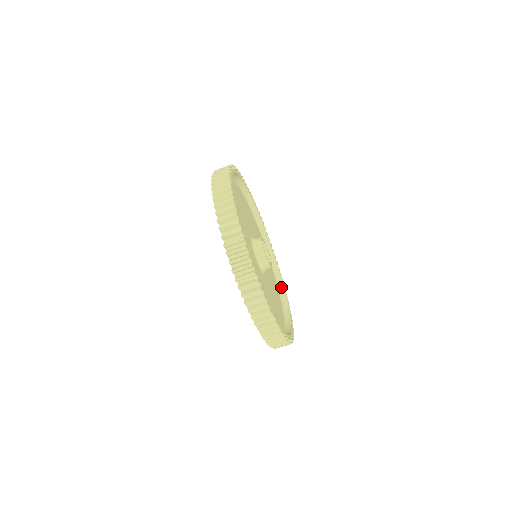
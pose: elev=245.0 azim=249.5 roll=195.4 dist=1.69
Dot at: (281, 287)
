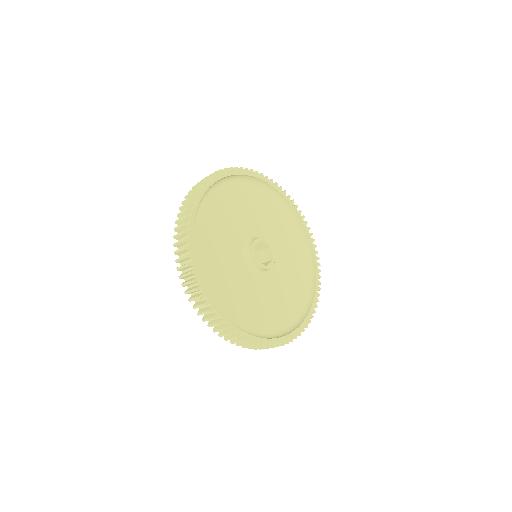
Dot at: (284, 200)
